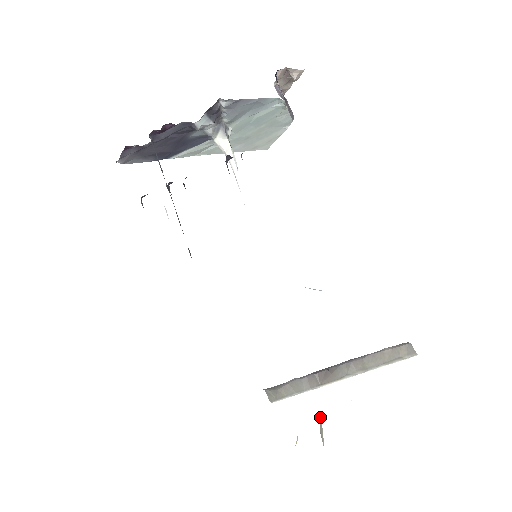
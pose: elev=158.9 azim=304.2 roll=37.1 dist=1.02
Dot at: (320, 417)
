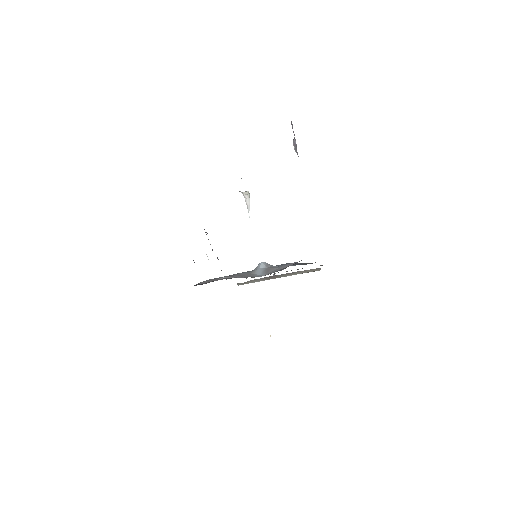
Dot at: occluded
